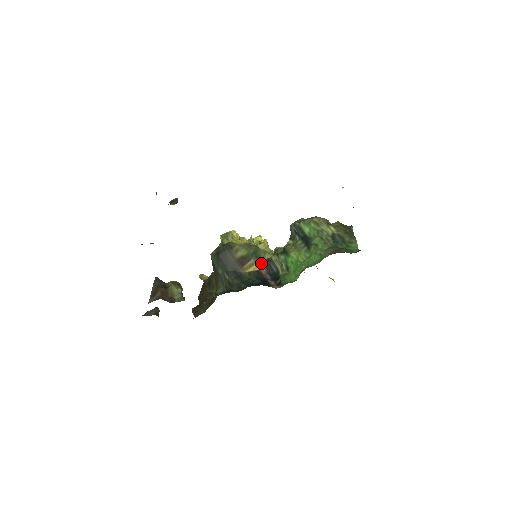
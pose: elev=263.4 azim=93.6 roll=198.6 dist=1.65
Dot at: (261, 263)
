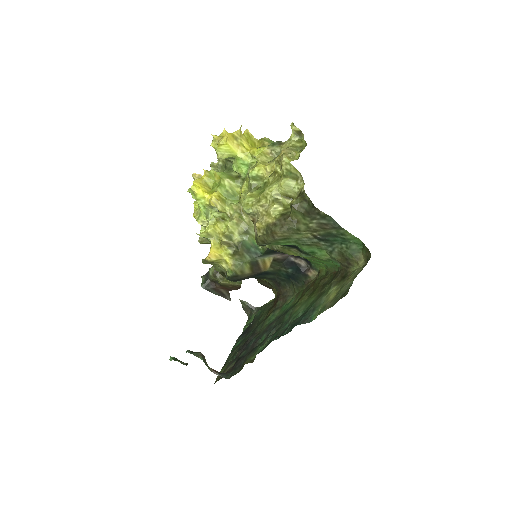
Dot at: (267, 255)
